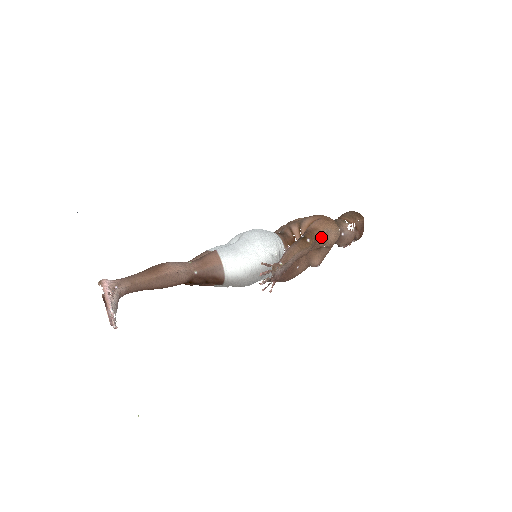
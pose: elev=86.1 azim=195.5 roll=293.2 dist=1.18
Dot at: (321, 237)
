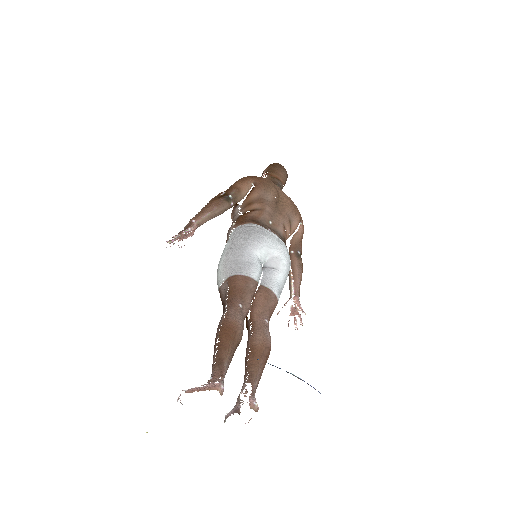
Dot at: occluded
